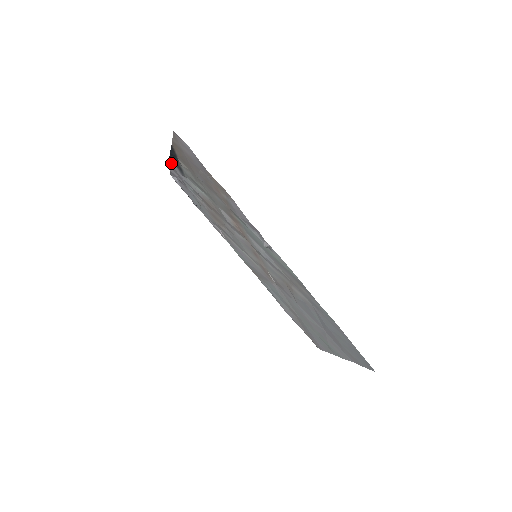
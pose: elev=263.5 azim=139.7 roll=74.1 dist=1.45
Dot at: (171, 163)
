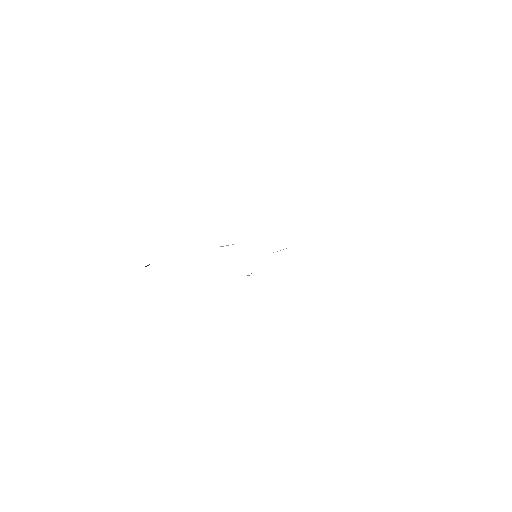
Dot at: occluded
